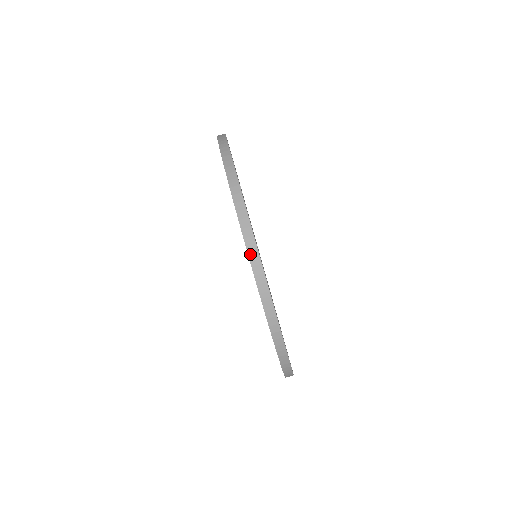
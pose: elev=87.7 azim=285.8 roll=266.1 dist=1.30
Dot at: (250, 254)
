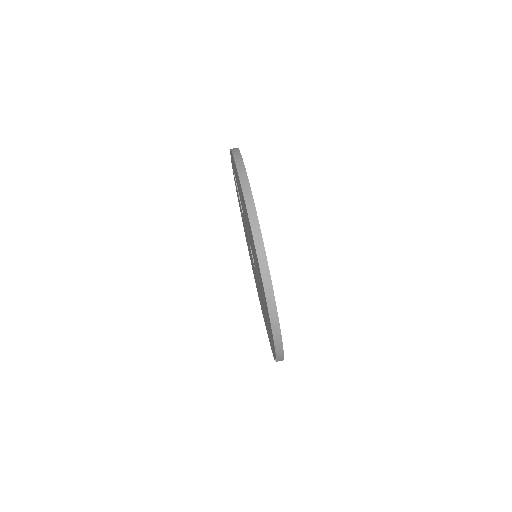
Dot at: (249, 210)
